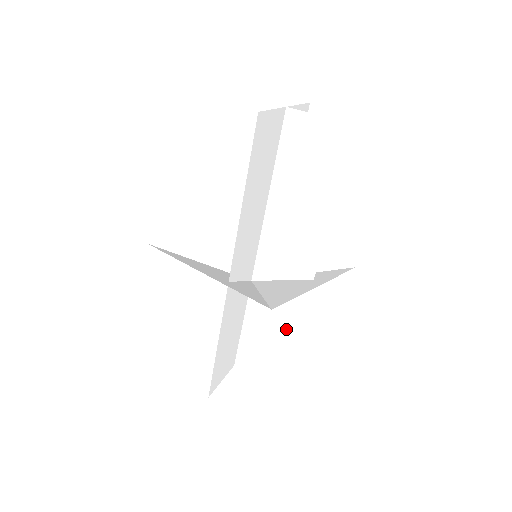
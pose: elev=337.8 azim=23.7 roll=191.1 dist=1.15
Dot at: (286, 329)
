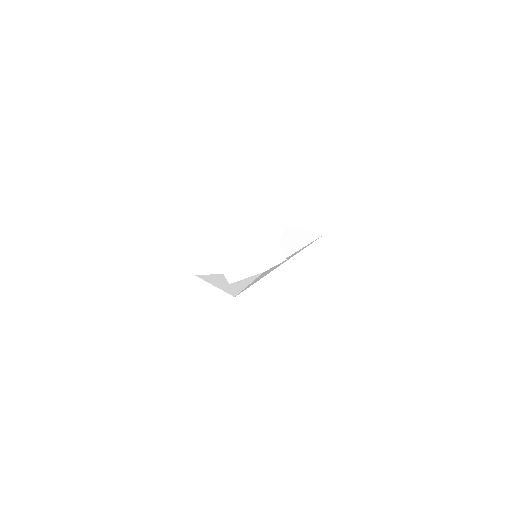
Dot at: (299, 296)
